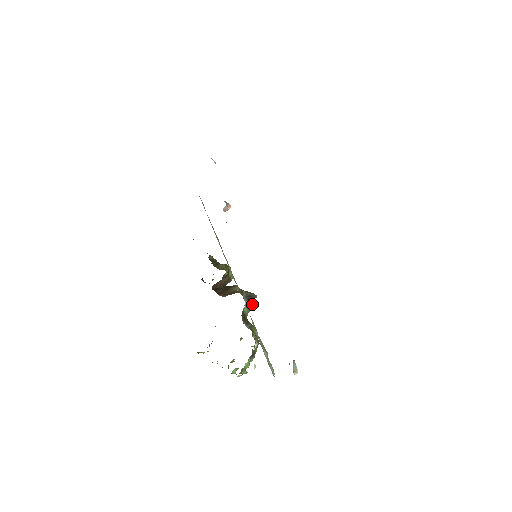
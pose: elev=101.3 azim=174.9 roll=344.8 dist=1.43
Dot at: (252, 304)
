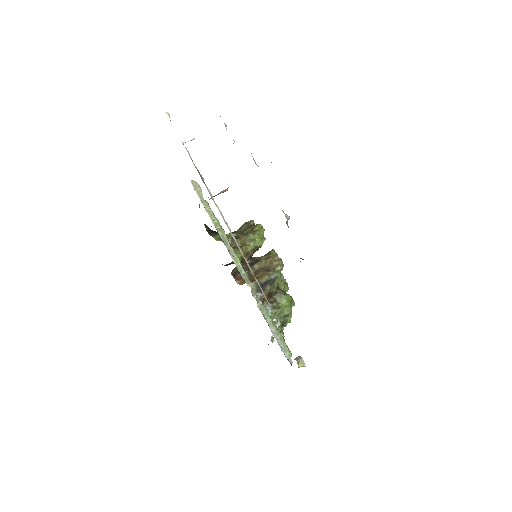
Dot at: (275, 283)
